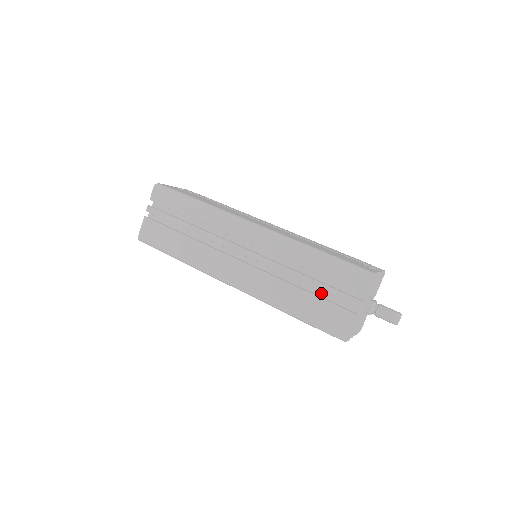
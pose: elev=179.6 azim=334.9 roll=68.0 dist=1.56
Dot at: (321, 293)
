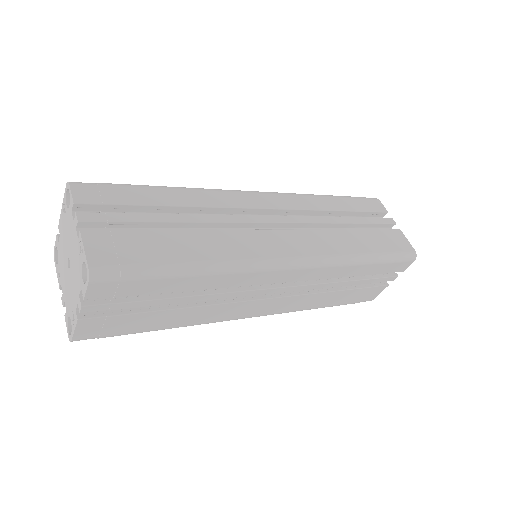
Dot at: occluded
